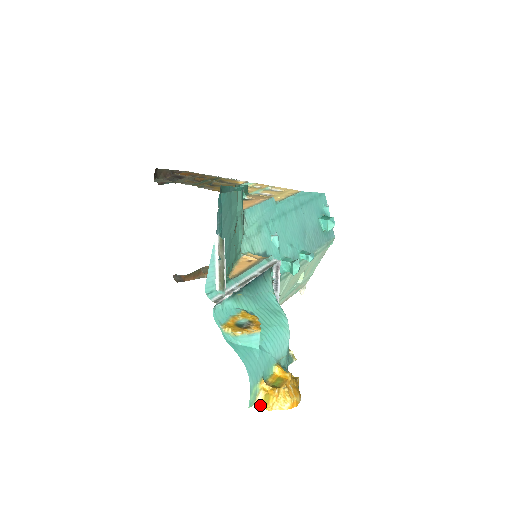
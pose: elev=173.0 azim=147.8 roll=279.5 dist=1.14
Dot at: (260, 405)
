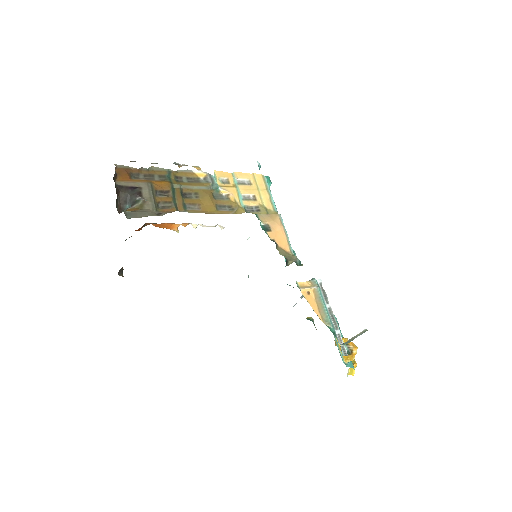
Dot at: occluded
